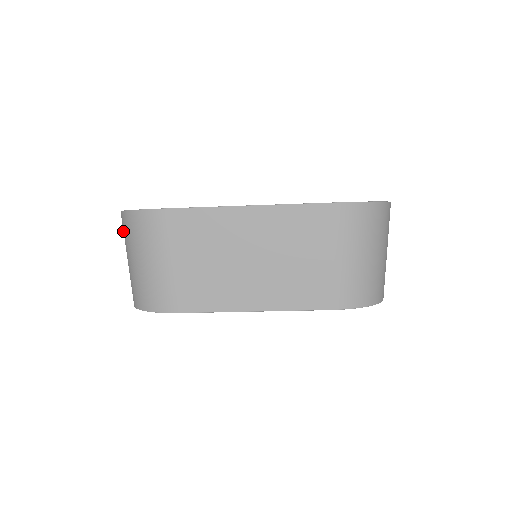
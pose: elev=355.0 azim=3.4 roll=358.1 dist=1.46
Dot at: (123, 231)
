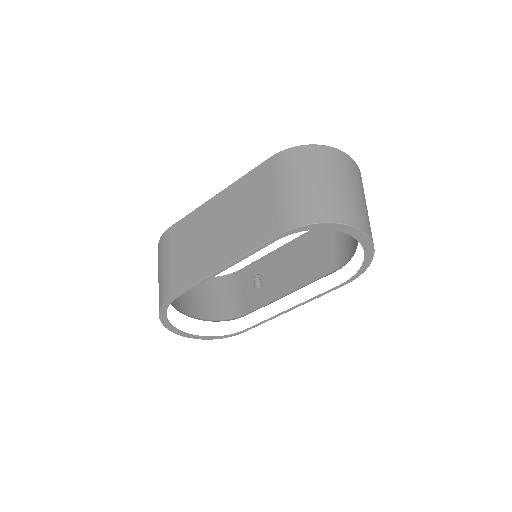
Dot at: occluded
